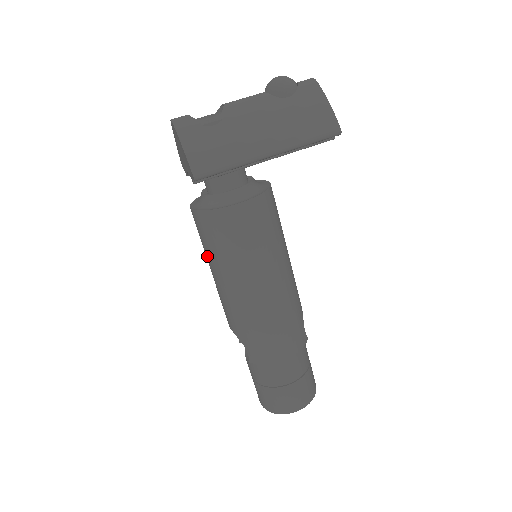
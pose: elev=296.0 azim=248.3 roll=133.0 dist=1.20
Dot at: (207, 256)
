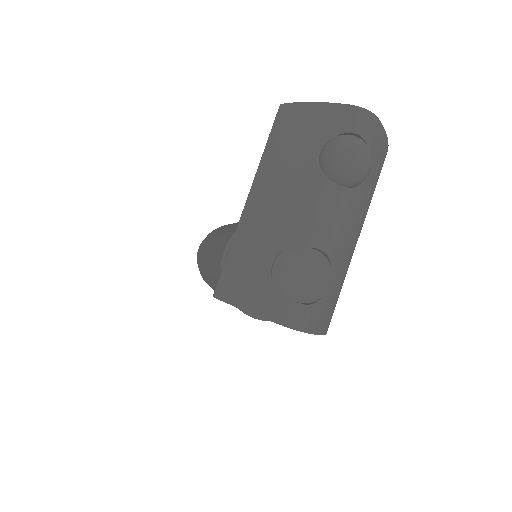
Dot at: occluded
